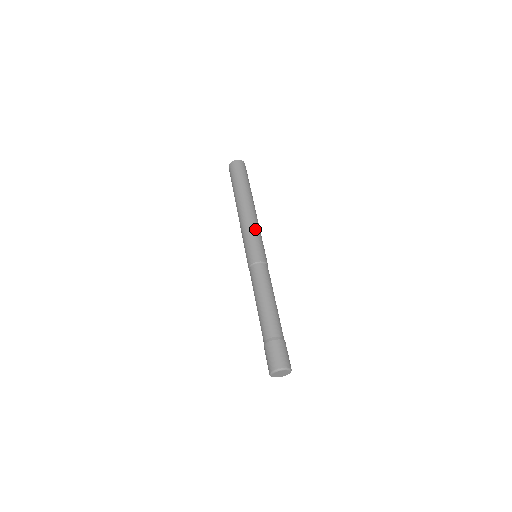
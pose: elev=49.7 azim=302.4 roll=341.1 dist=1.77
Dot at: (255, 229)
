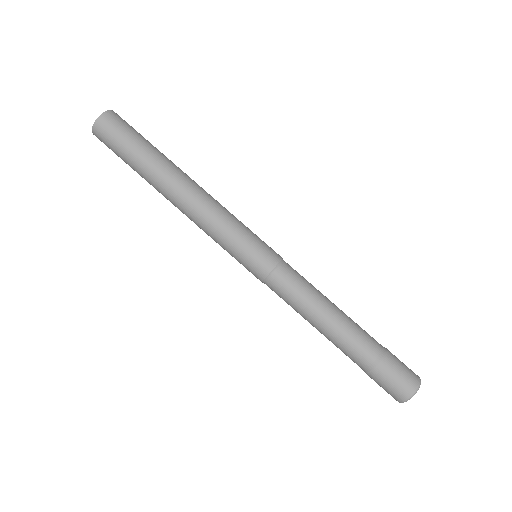
Dot at: (219, 229)
